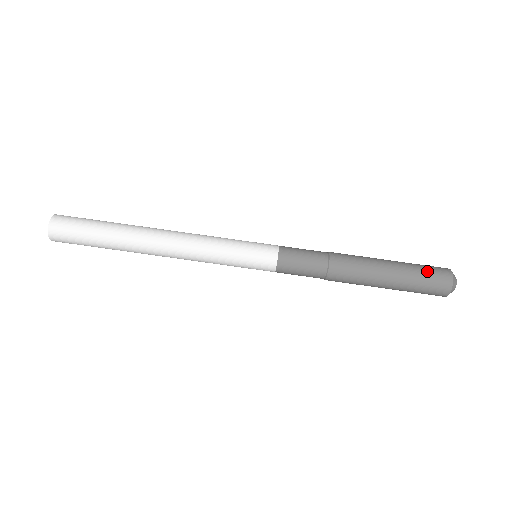
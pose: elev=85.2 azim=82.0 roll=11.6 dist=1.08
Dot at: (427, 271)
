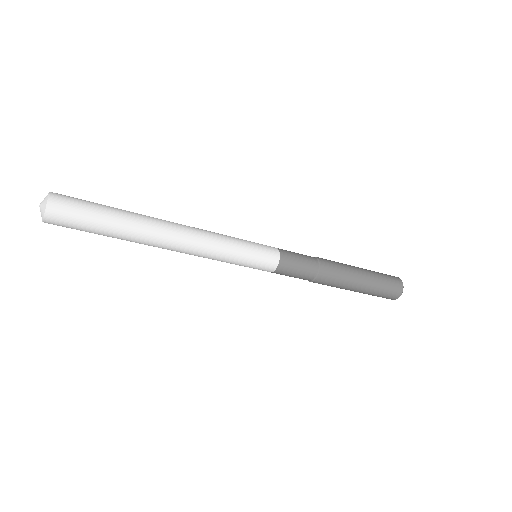
Dot at: (387, 279)
